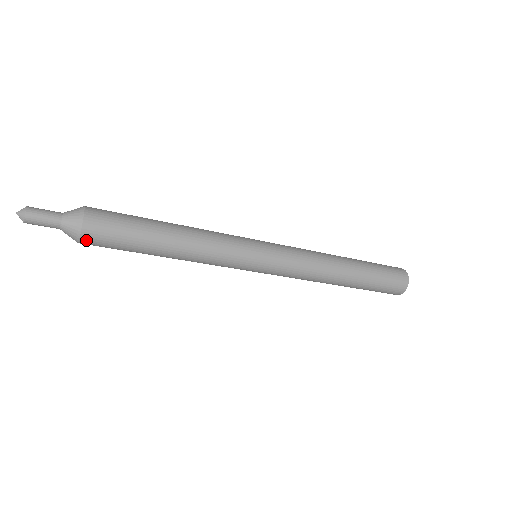
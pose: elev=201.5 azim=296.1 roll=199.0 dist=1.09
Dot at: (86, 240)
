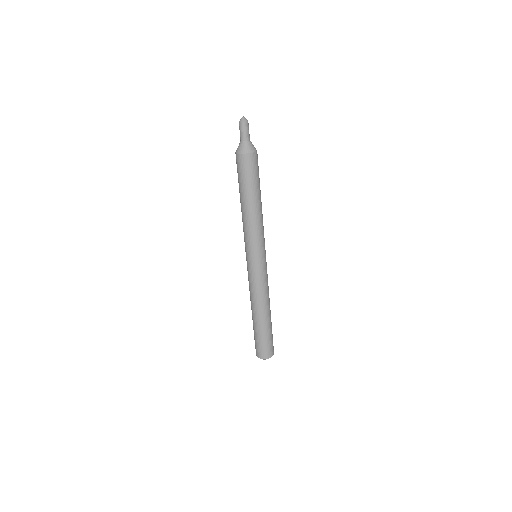
Dot at: (257, 155)
